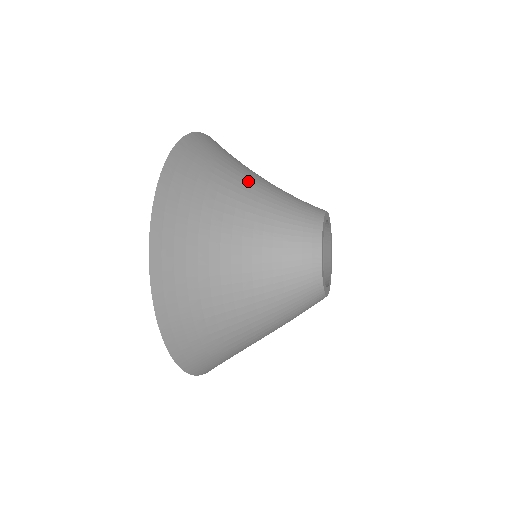
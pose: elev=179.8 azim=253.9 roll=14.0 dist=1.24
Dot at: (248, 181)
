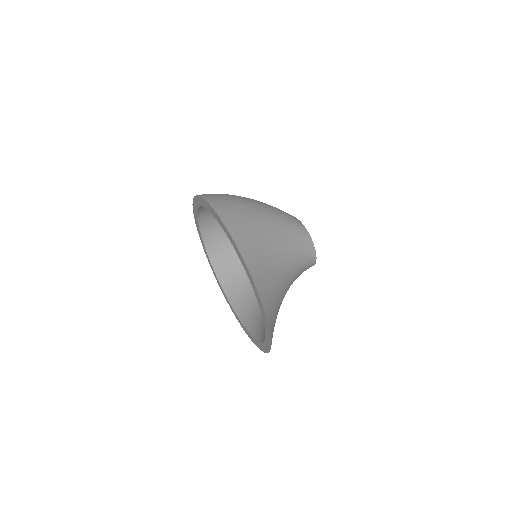
Dot at: (284, 285)
